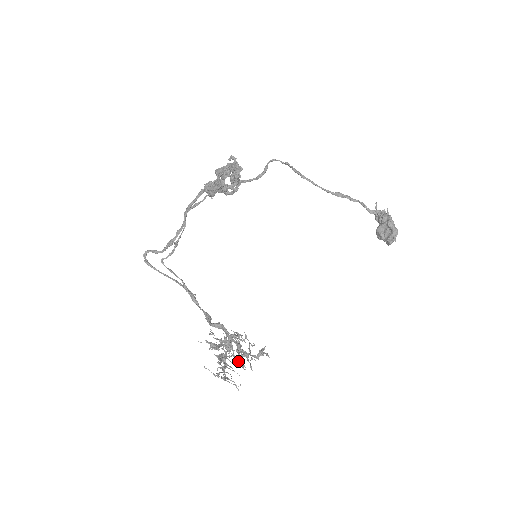
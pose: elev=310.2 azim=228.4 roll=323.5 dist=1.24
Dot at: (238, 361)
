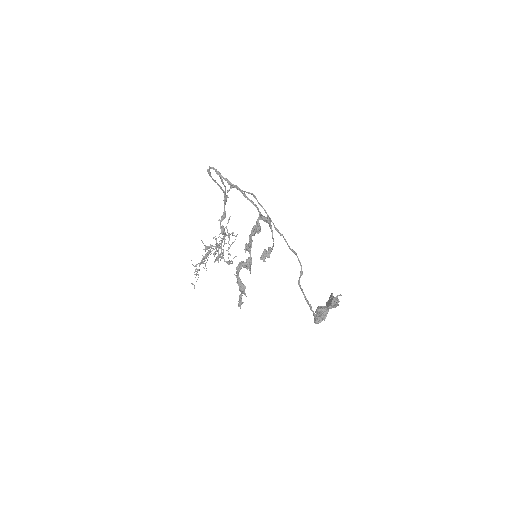
Dot at: (218, 251)
